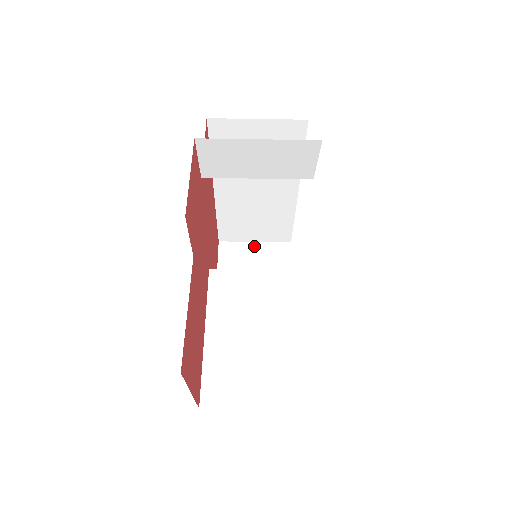
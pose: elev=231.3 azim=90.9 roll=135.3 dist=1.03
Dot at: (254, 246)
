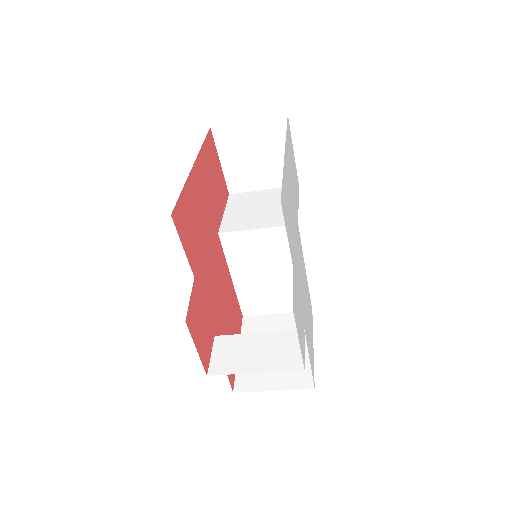
Dot at: (249, 126)
